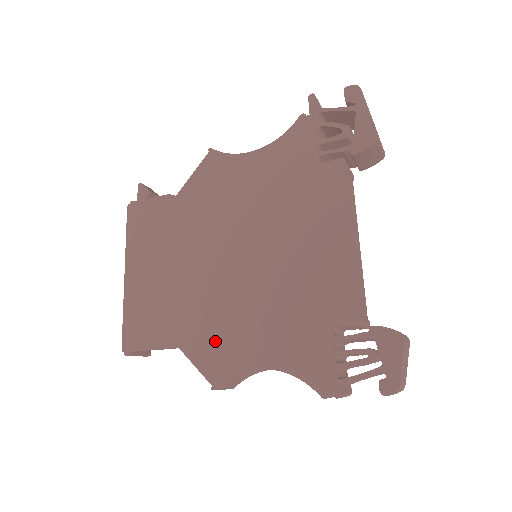
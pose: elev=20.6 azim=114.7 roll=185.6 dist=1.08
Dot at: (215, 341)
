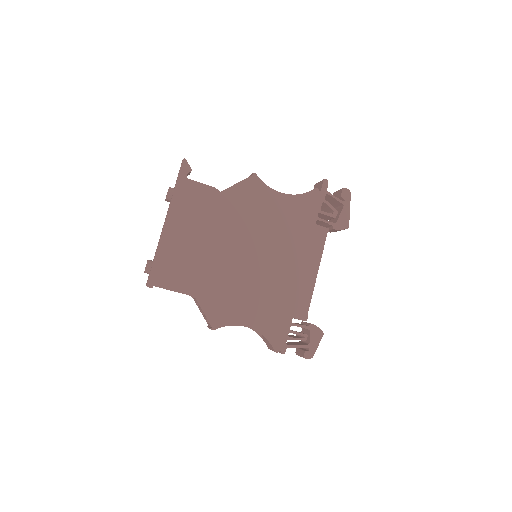
Dot at: (222, 301)
